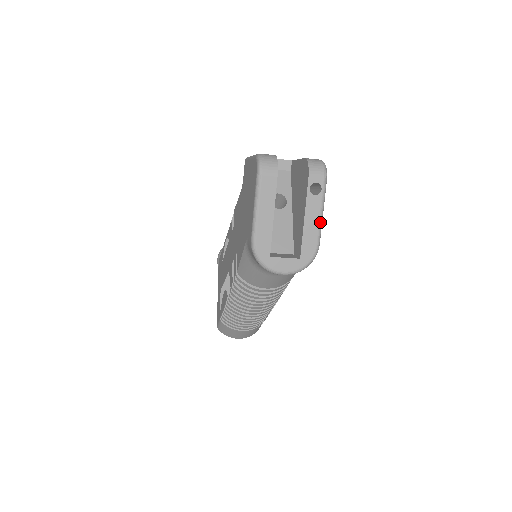
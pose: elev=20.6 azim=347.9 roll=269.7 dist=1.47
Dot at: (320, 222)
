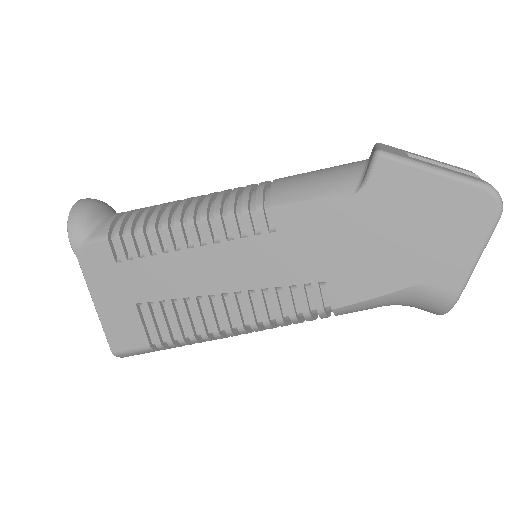
Dot at: occluded
